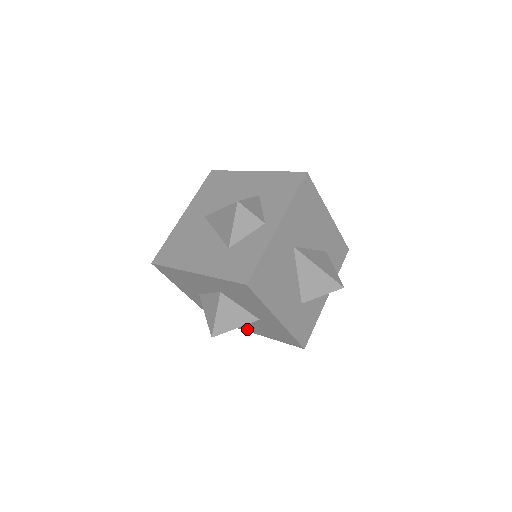
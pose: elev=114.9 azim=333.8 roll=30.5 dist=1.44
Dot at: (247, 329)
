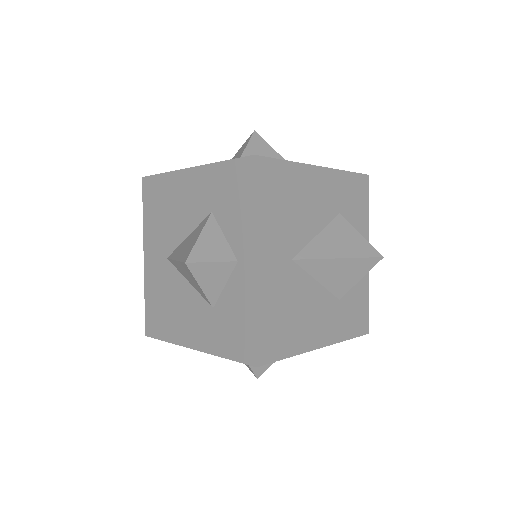
Dot at: occluded
